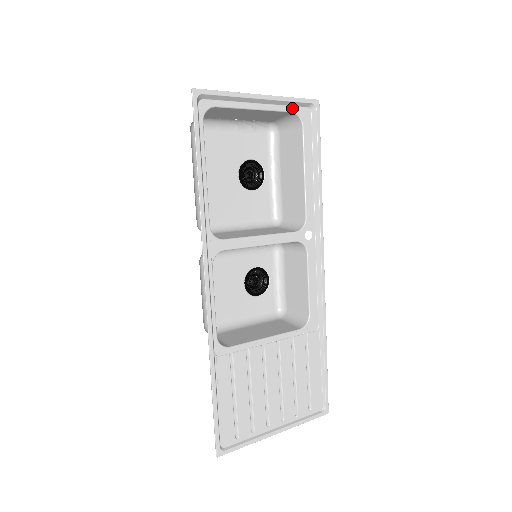
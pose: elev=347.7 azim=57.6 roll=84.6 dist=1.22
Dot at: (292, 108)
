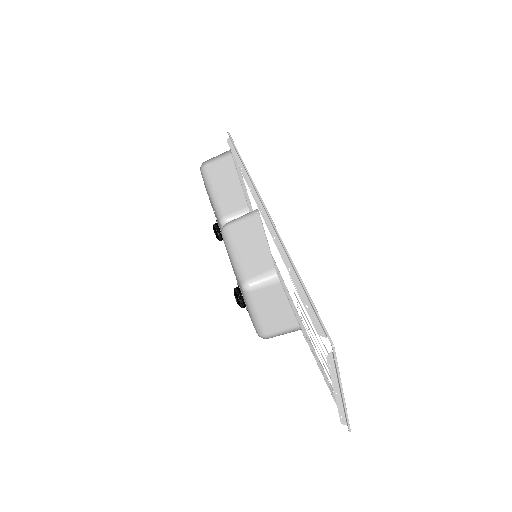
Dot at: (248, 205)
